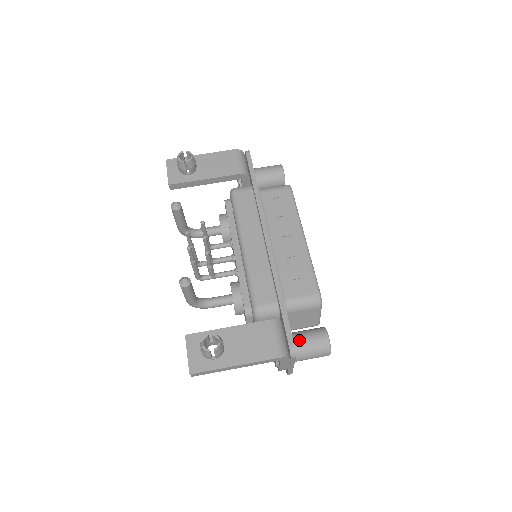
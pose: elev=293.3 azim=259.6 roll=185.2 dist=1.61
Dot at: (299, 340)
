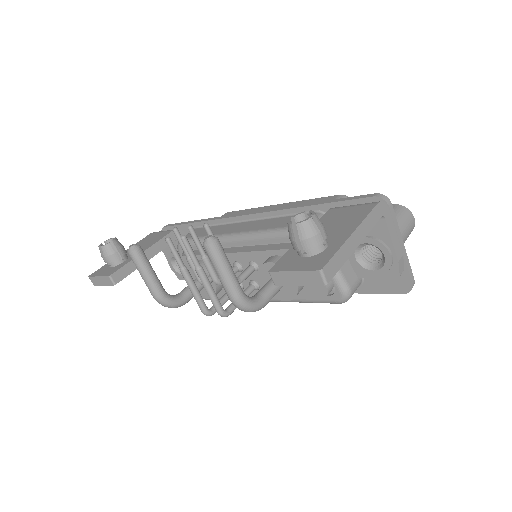
Dot at: occluded
